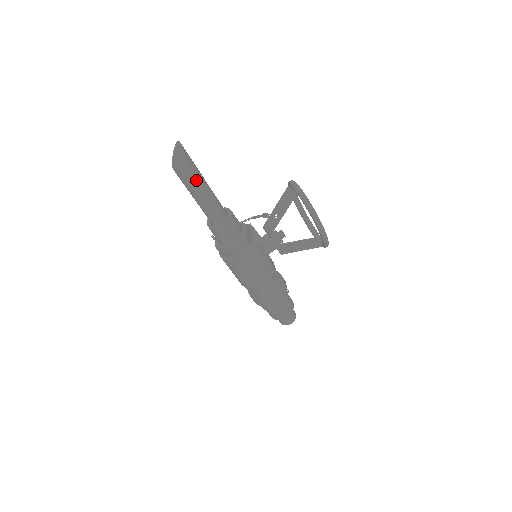
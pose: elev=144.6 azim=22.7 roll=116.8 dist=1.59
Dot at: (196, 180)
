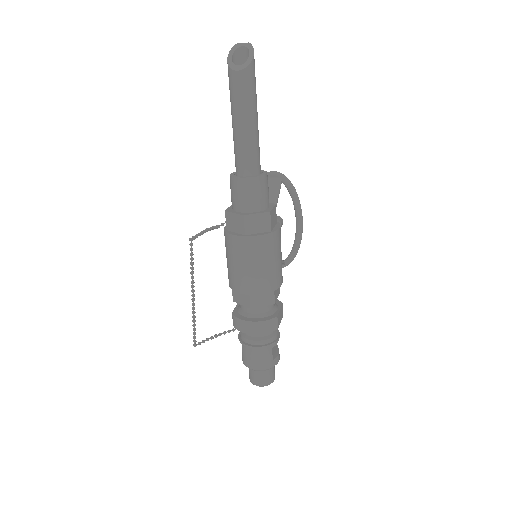
Dot at: (256, 96)
